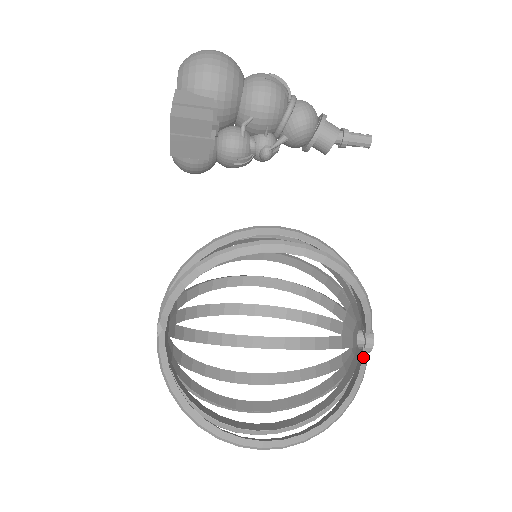
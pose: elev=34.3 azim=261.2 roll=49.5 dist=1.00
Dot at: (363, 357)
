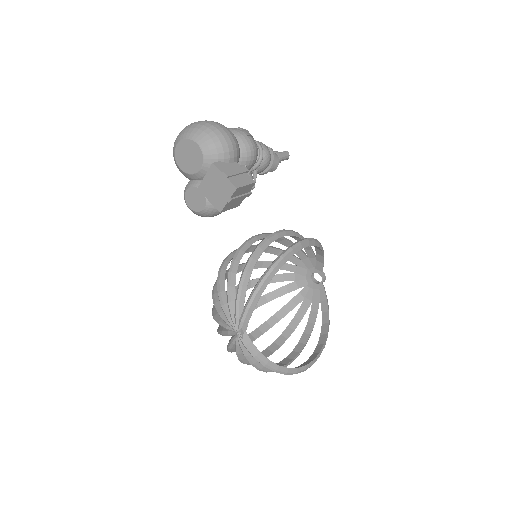
Dot at: (324, 287)
